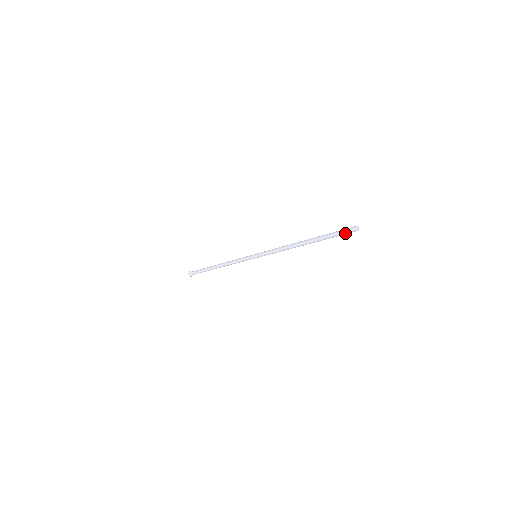
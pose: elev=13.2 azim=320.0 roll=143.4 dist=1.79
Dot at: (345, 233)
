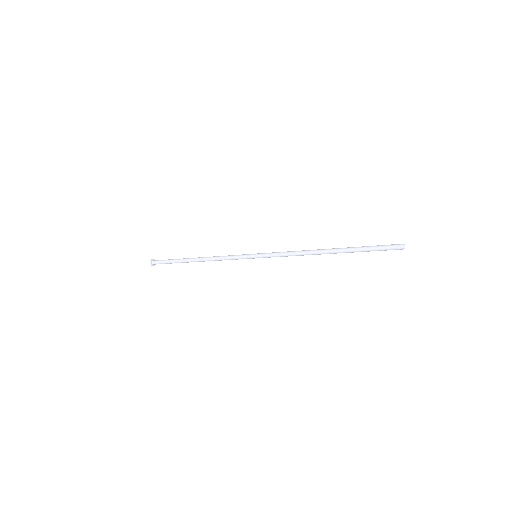
Dot at: occluded
